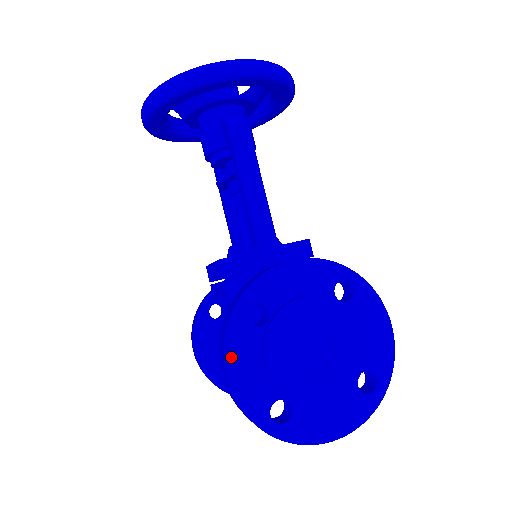
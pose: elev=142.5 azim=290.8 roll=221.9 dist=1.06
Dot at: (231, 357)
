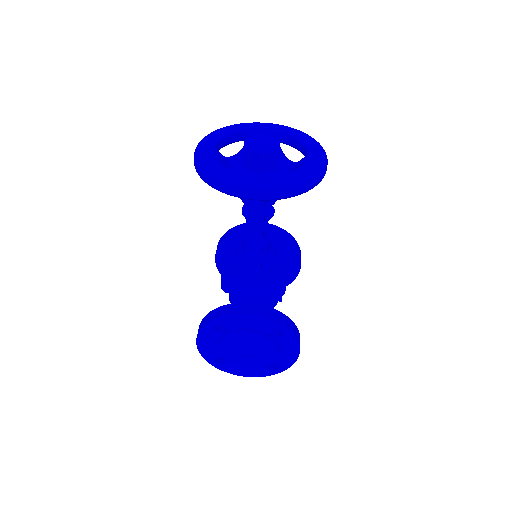
Dot at: (201, 338)
